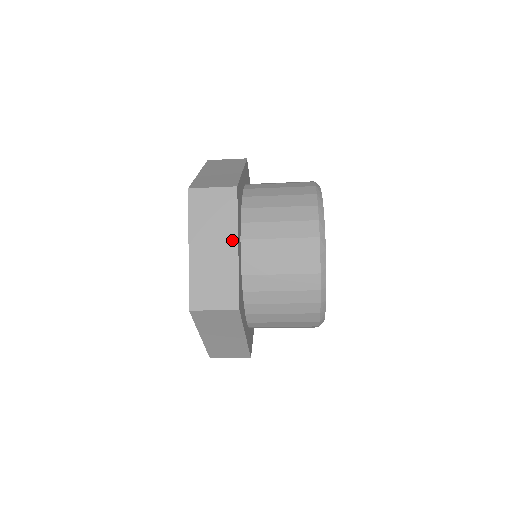
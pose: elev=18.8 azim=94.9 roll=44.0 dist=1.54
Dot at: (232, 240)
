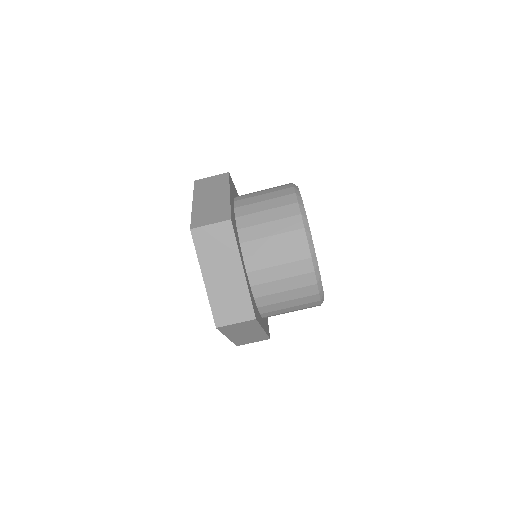
Dot at: occluded
